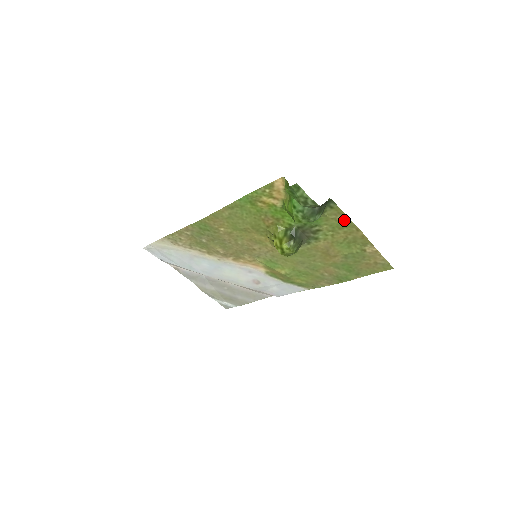
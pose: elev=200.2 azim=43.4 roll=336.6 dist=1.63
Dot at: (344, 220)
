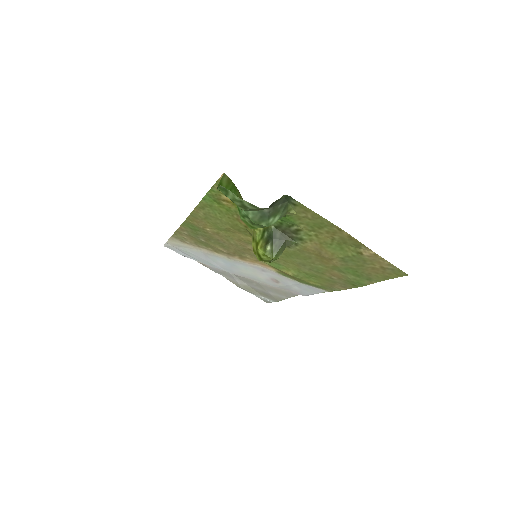
Dot at: (317, 218)
